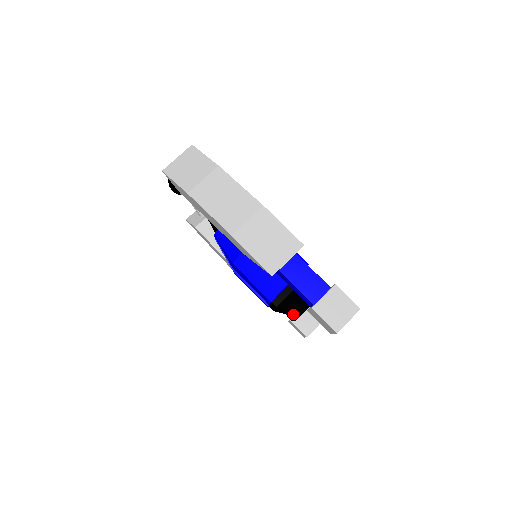
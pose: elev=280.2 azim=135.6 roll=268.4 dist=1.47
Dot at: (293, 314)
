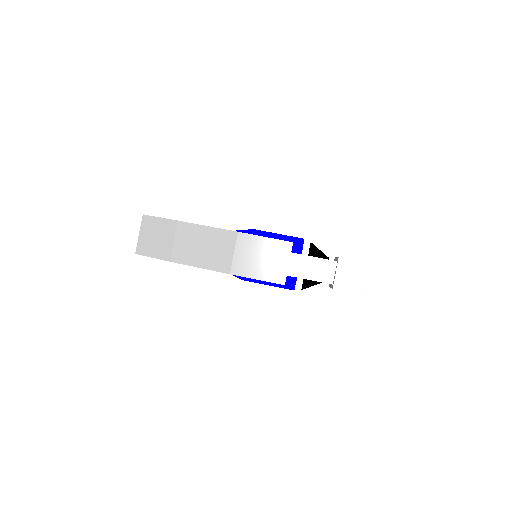
Dot at: occluded
